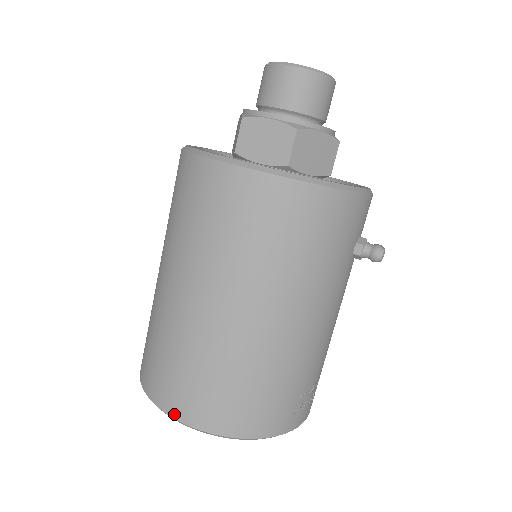
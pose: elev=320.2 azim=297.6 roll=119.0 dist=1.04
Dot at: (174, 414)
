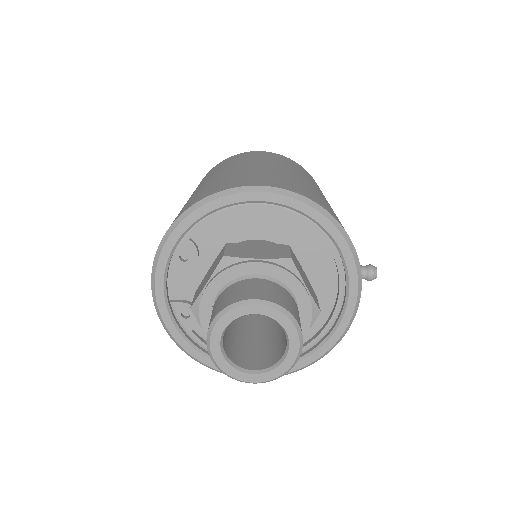
Dot at: occluded
